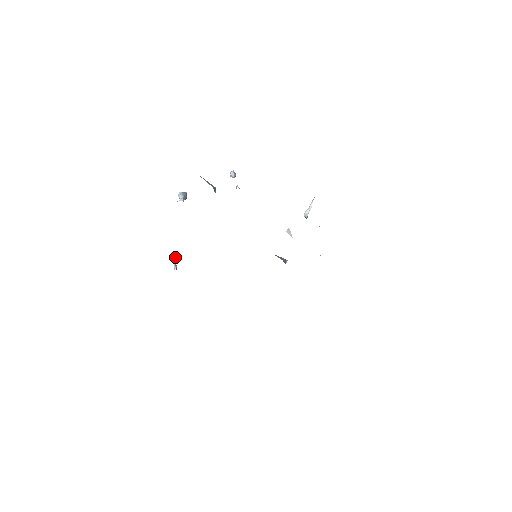
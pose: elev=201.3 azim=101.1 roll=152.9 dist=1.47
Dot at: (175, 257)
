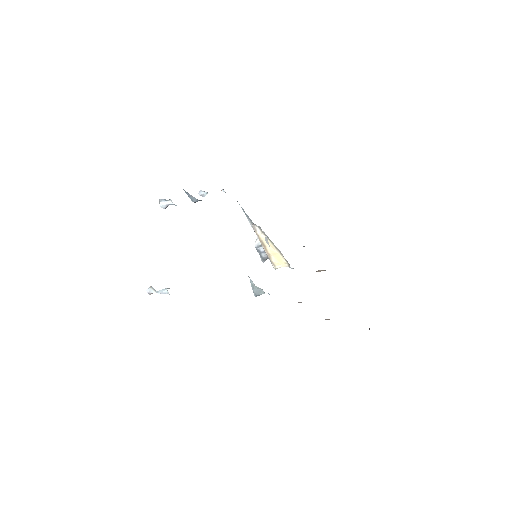
Dot at: (152, 287)
